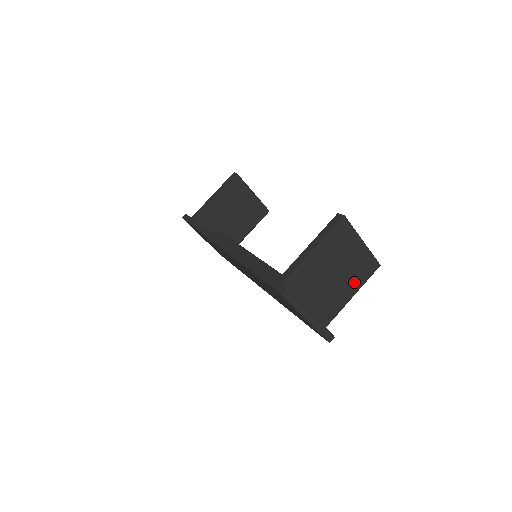
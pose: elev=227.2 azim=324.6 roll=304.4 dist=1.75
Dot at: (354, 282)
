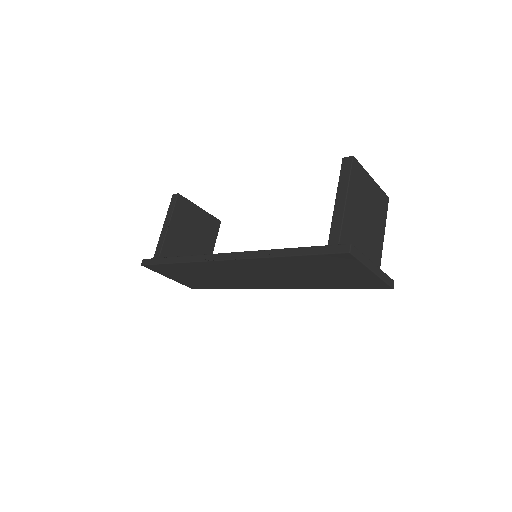
Dot at: (380, 222)
